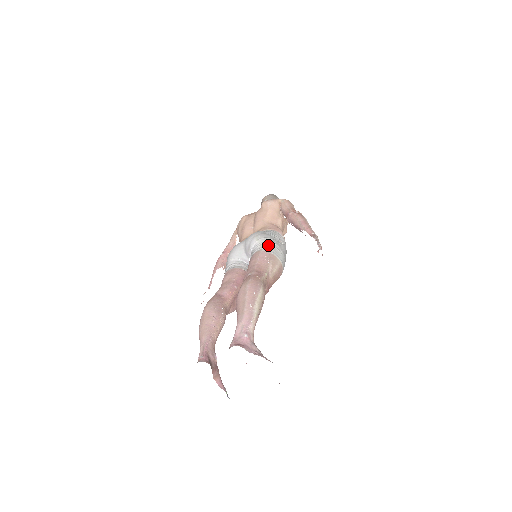
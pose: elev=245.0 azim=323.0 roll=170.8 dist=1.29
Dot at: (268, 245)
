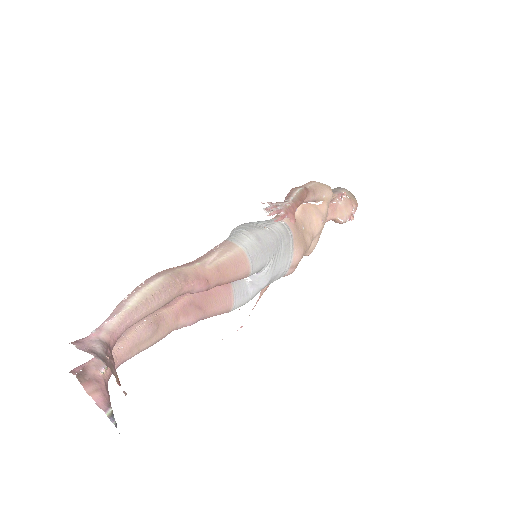
Dot at: (233, 233)
